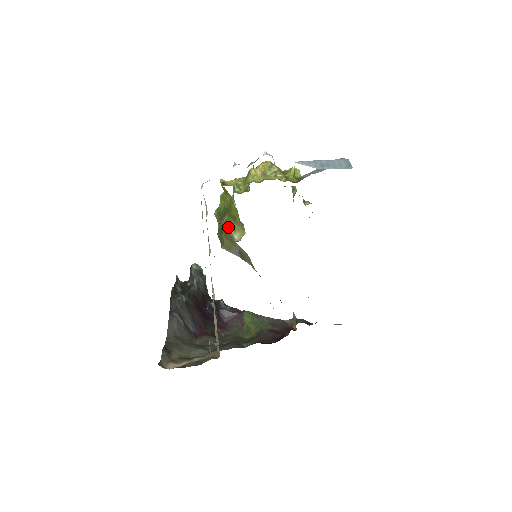
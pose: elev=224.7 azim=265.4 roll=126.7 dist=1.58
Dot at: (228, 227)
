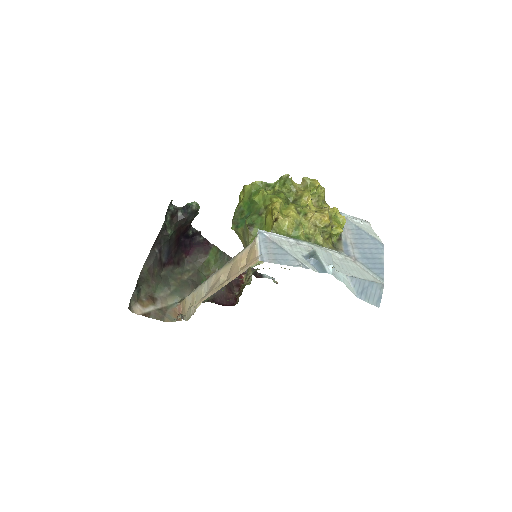
Dot at: occluded
